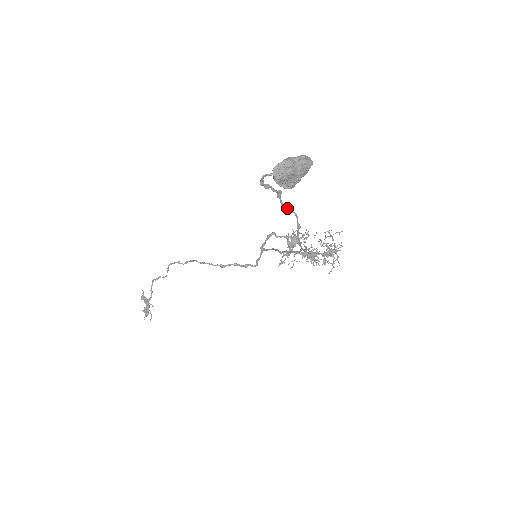
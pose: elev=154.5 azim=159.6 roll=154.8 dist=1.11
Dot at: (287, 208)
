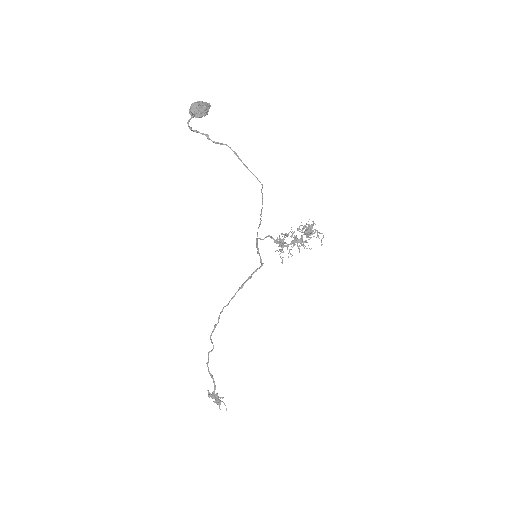
Dot at: (219, 143)
